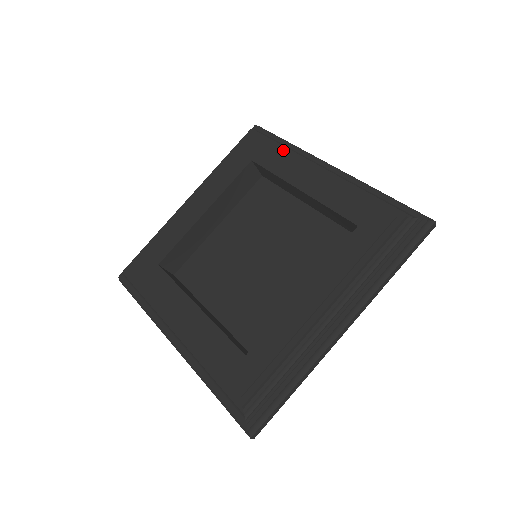
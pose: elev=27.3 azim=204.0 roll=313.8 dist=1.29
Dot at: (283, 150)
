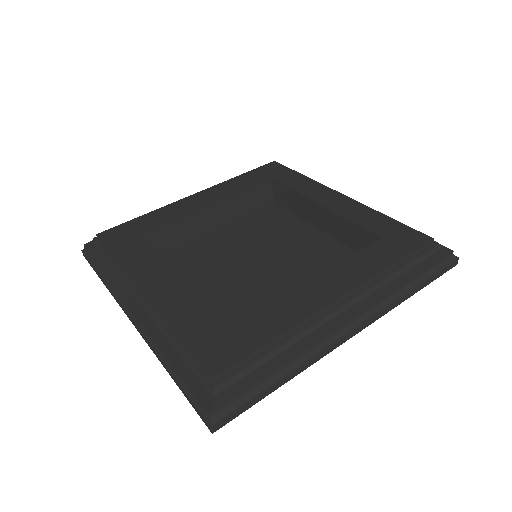
Dot at: (306, 178)
